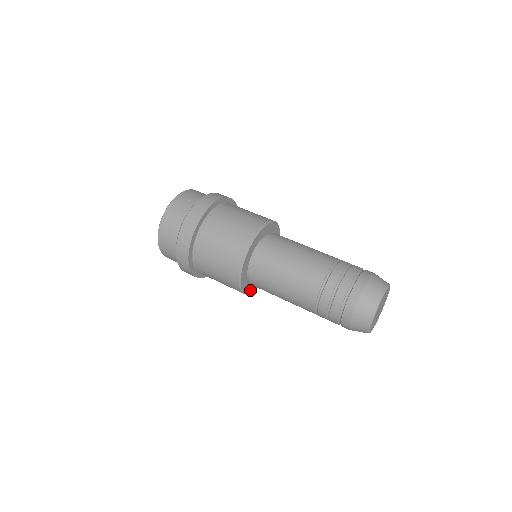
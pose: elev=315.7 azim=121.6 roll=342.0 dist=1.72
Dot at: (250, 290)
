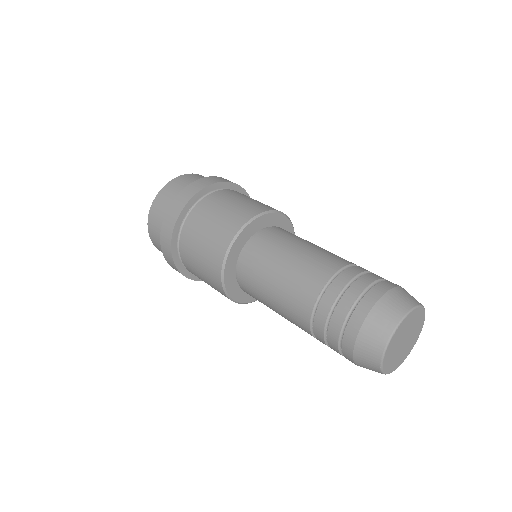
Dot at: (243, 299)
